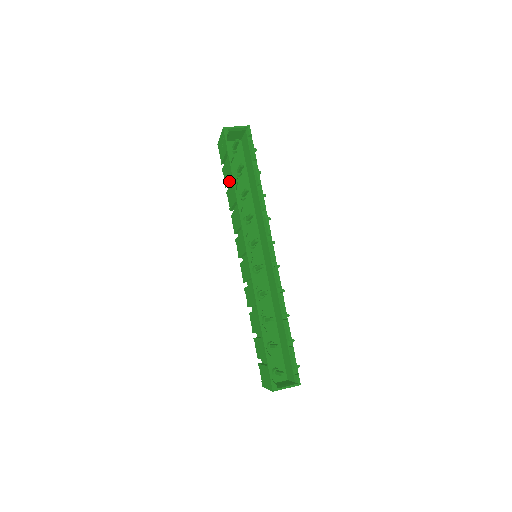
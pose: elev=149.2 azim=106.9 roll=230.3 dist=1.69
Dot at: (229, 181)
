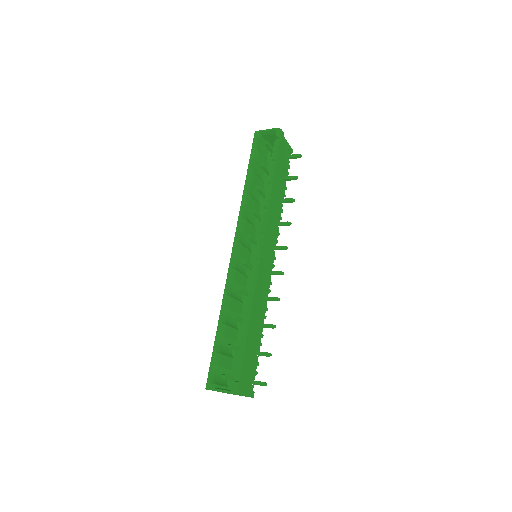
Dot at: occluded
